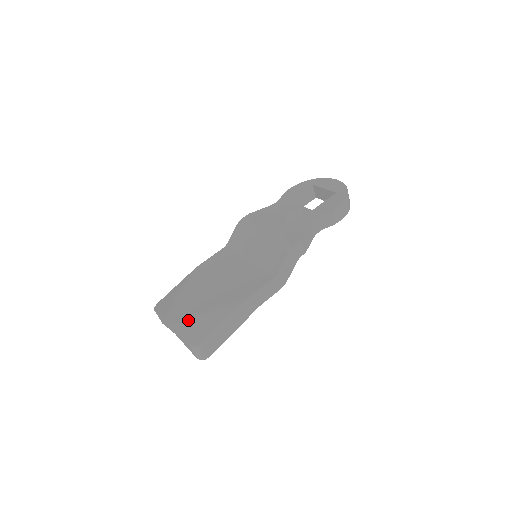
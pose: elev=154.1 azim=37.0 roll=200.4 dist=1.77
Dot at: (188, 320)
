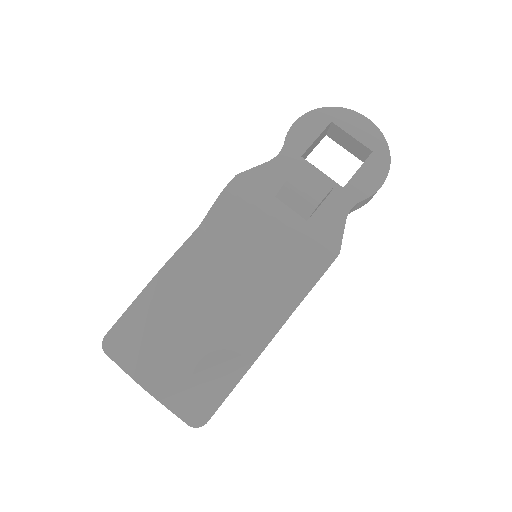
Dot at: (180, 388)
